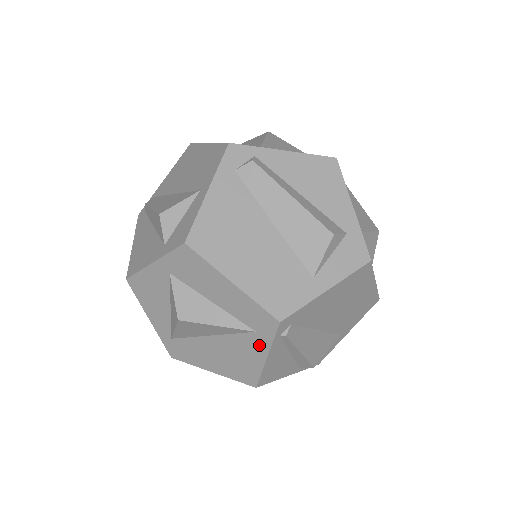
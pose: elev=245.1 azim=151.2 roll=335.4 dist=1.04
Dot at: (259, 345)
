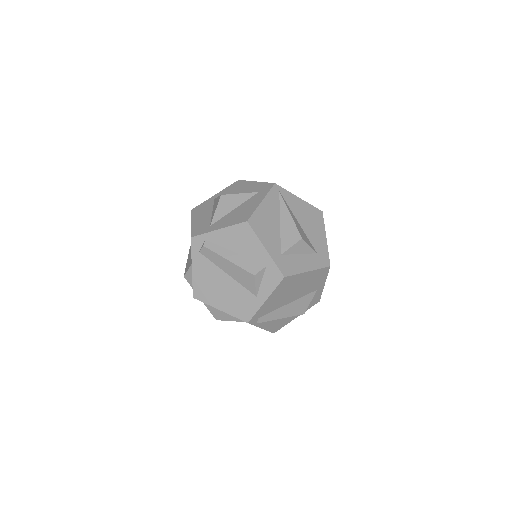
Dot at: occluded
